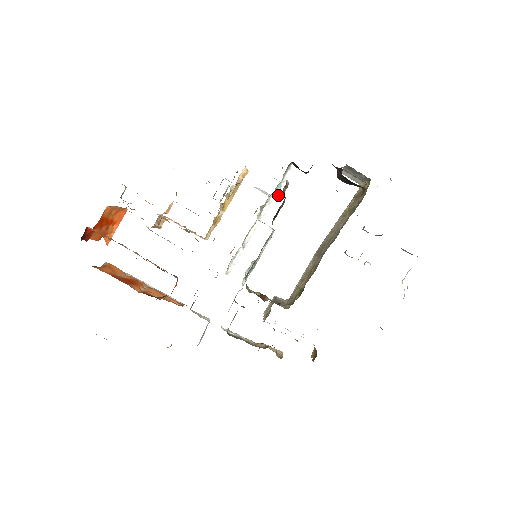
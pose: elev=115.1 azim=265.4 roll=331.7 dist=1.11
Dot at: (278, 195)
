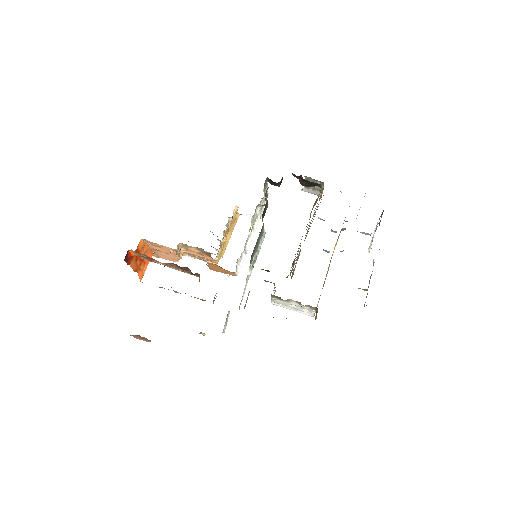
Dot at: occluded
